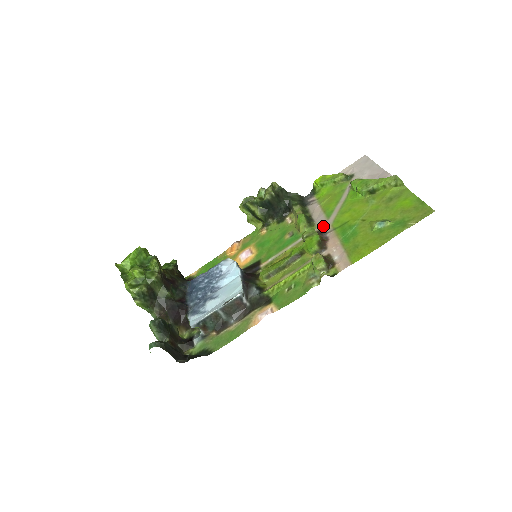
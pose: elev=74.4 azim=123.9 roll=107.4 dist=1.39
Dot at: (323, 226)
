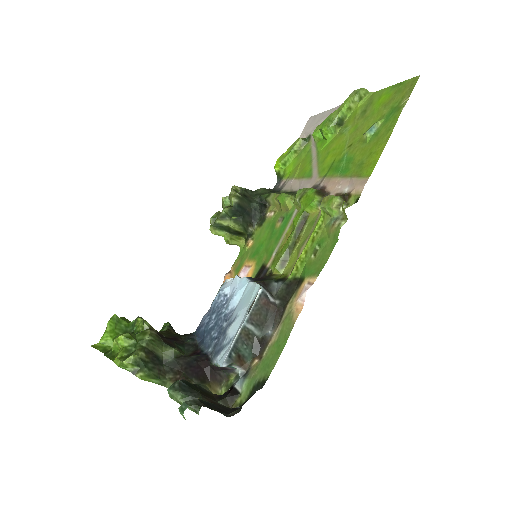
Dot at: (310, 185)
